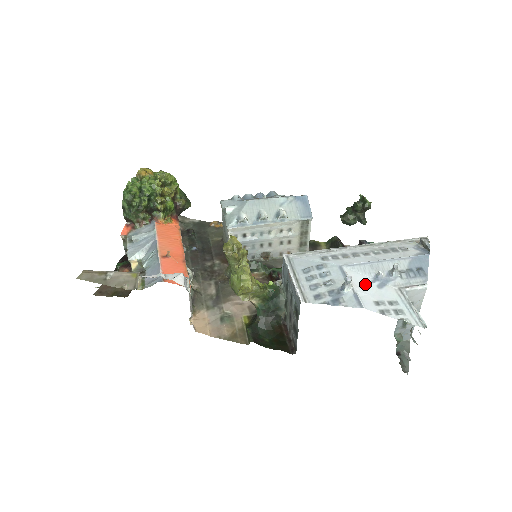
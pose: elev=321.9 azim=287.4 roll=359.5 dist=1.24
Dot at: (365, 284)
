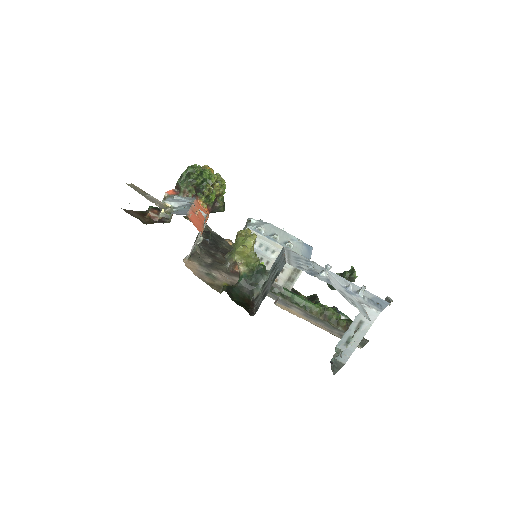
Dot at: (337, 283)
